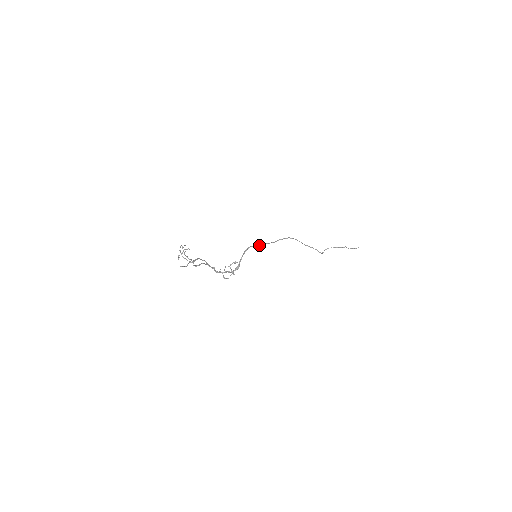
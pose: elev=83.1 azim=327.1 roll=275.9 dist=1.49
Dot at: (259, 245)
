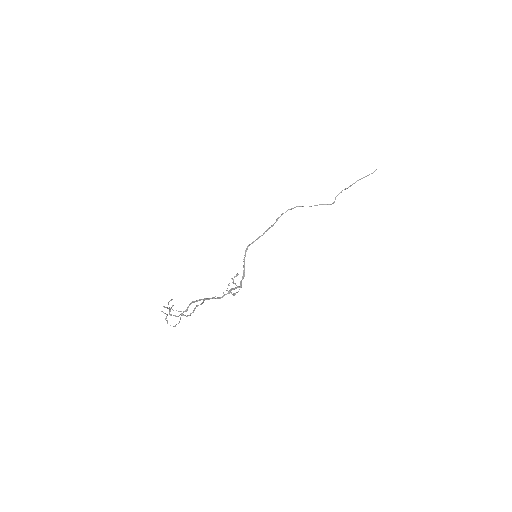
Dot at: (258, 238)
